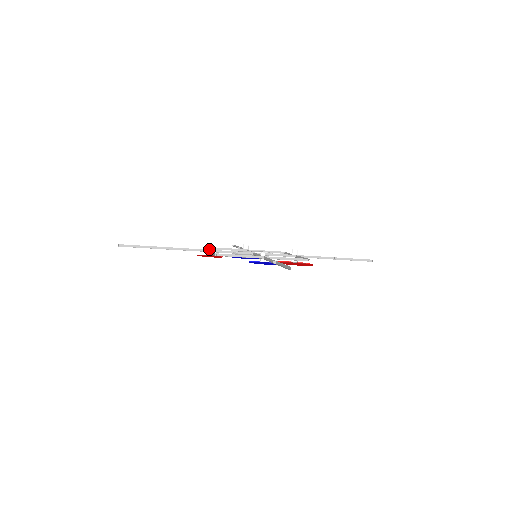
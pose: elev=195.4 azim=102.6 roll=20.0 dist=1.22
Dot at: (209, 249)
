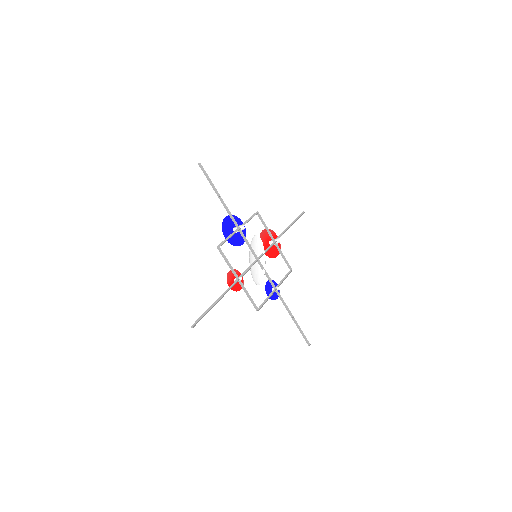
Dot at: (238, 278)
